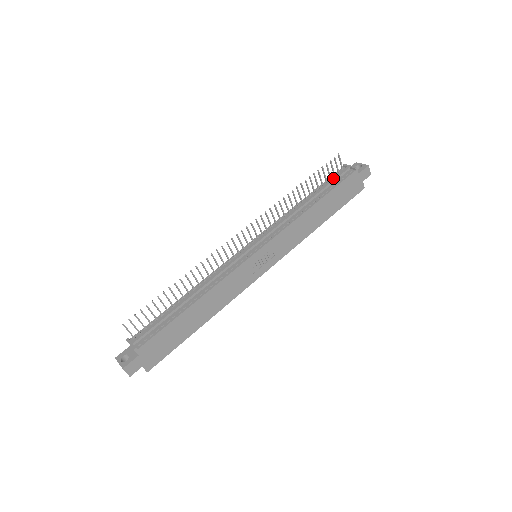
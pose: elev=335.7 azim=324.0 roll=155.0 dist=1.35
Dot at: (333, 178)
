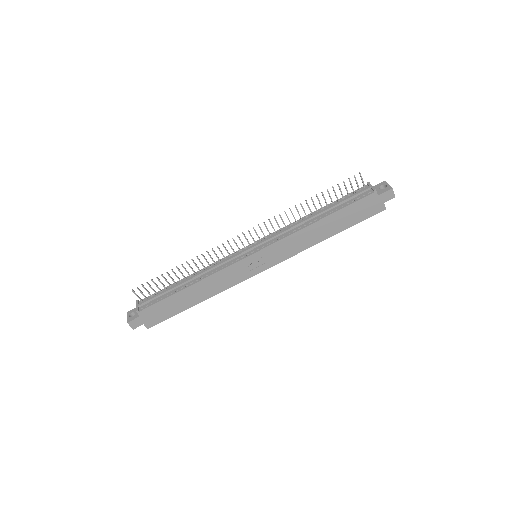
Dot at: (349, 196)
